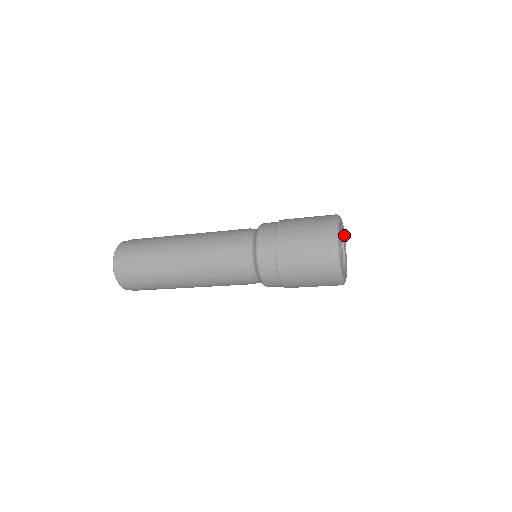
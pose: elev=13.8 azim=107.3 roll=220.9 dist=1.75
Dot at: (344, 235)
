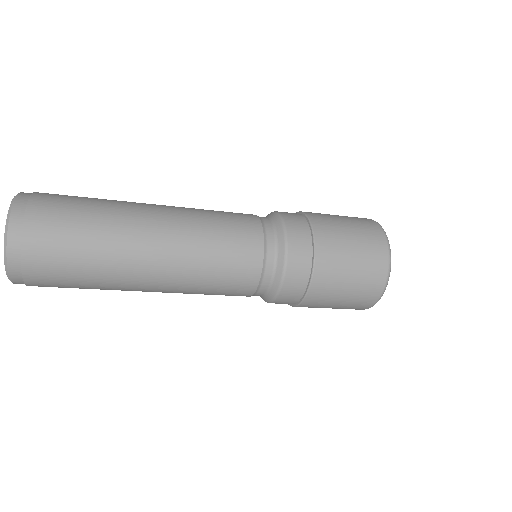
Dot at: occluded
